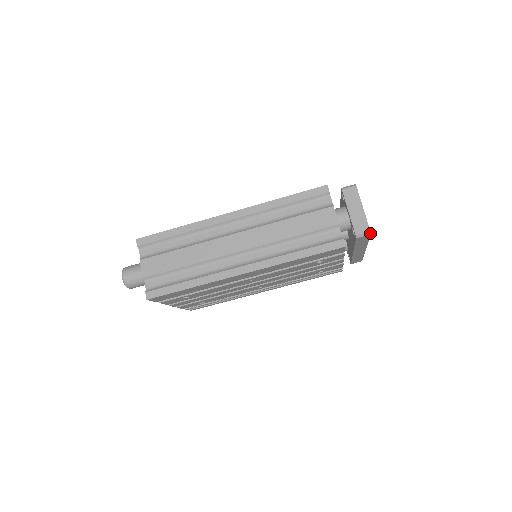
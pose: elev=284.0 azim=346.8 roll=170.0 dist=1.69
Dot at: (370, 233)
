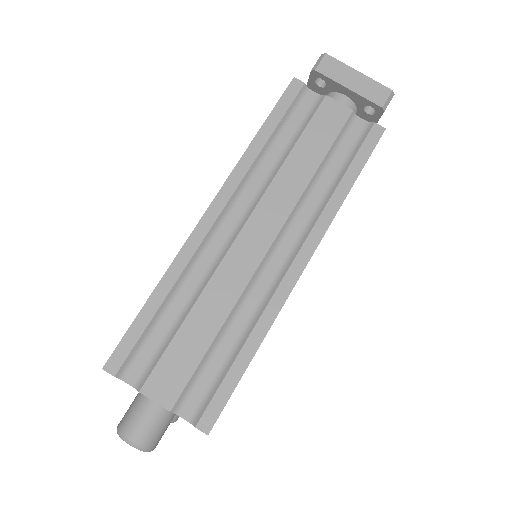
Dot at: (393, 93)
